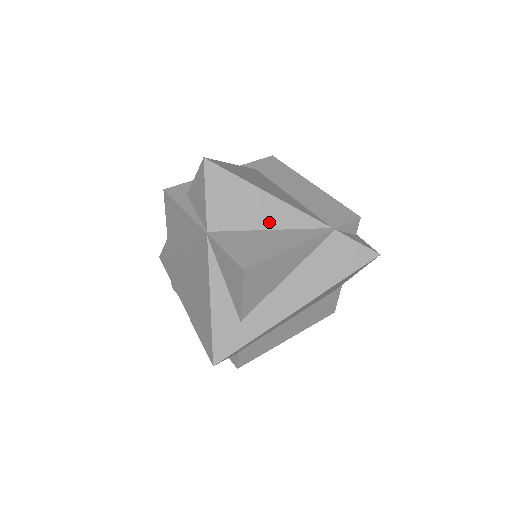
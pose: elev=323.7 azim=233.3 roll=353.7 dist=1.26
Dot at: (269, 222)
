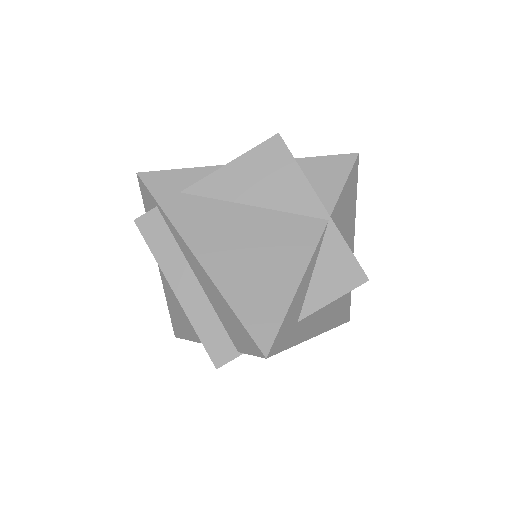
Dot at: occluded
